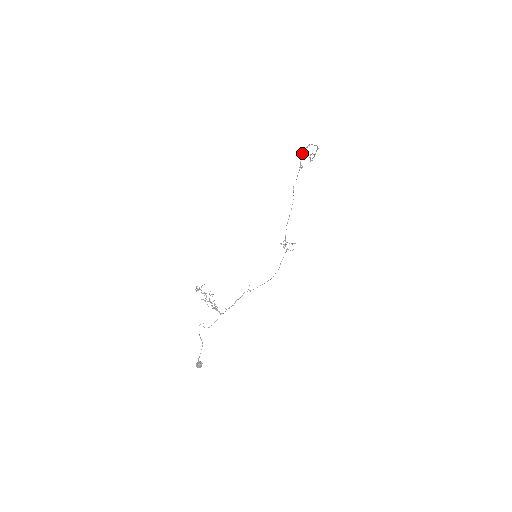
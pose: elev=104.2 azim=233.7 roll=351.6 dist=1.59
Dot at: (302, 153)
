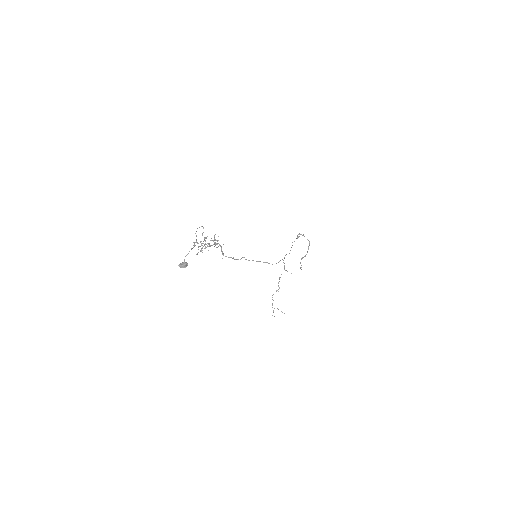
Dot at: (299, 233)
